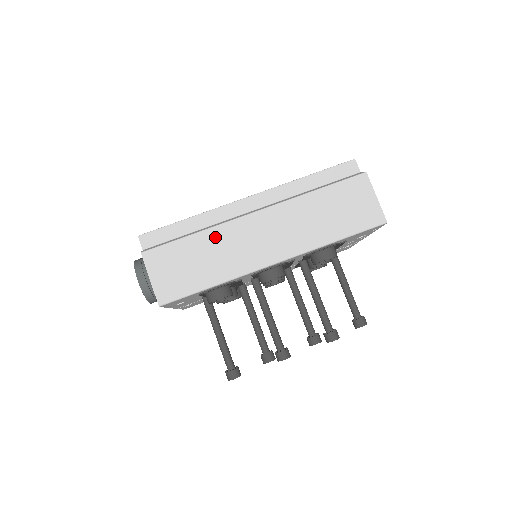
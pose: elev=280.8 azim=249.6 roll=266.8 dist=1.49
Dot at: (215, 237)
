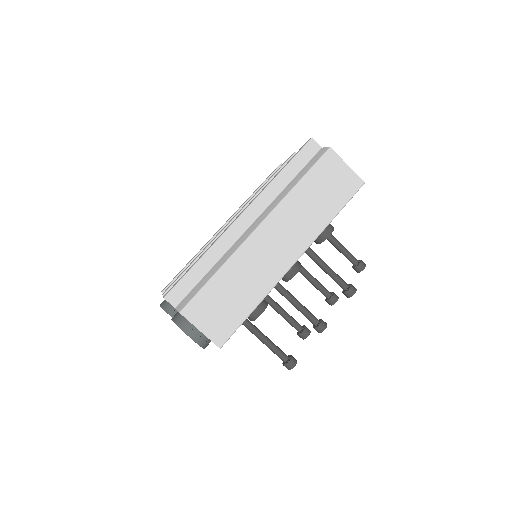
Dot at: (236, 266)
